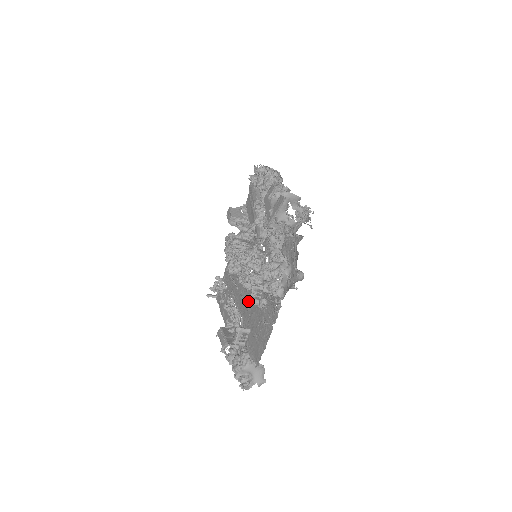
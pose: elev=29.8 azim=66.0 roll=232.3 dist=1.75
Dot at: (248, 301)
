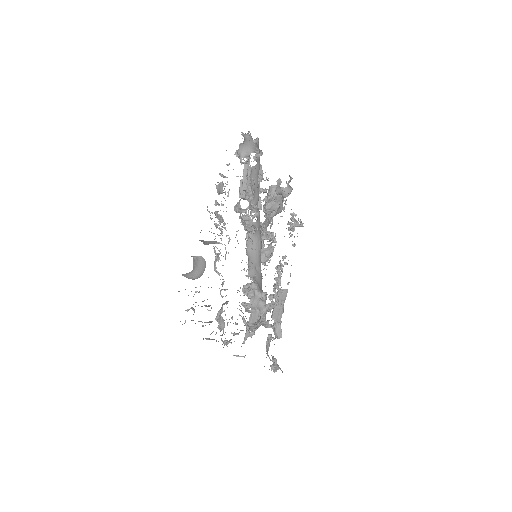
Dot at: occluded
